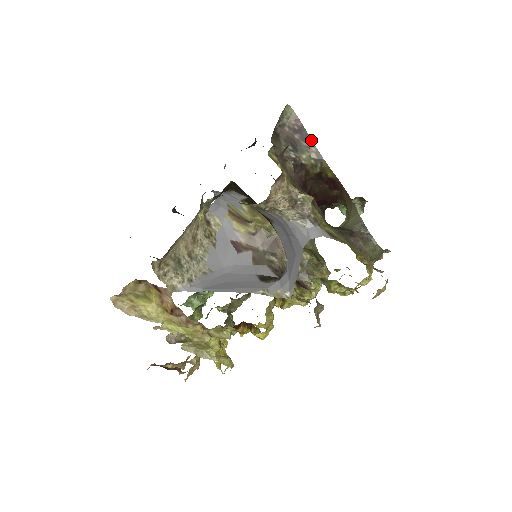
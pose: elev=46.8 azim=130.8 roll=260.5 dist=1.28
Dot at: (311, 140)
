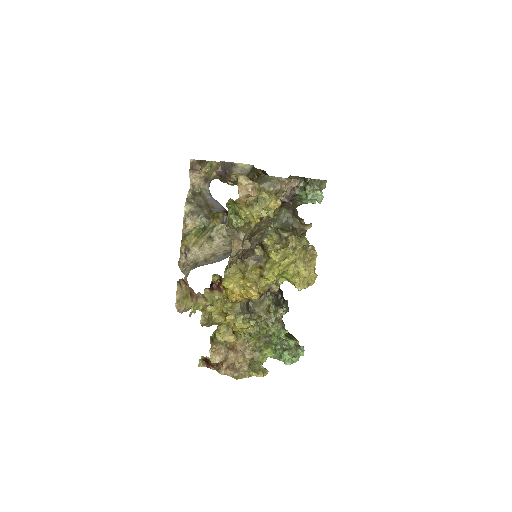
Dot at: occluded
